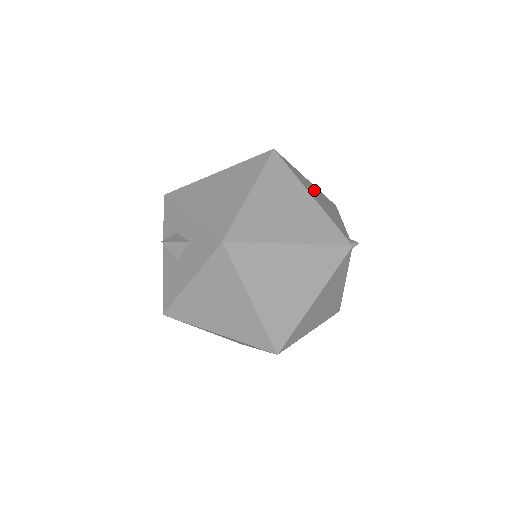
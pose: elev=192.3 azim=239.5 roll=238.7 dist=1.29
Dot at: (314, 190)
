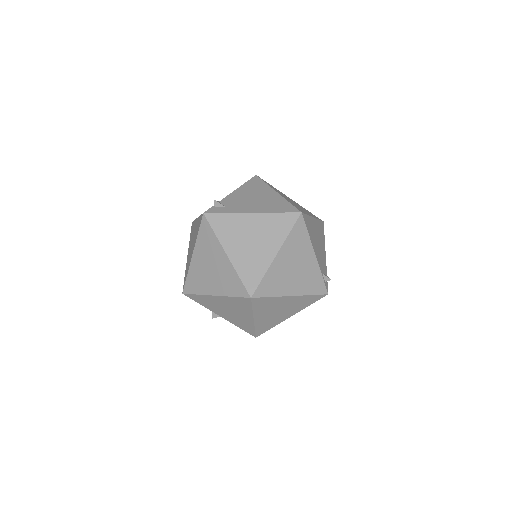
Dot at: (287, 266)
